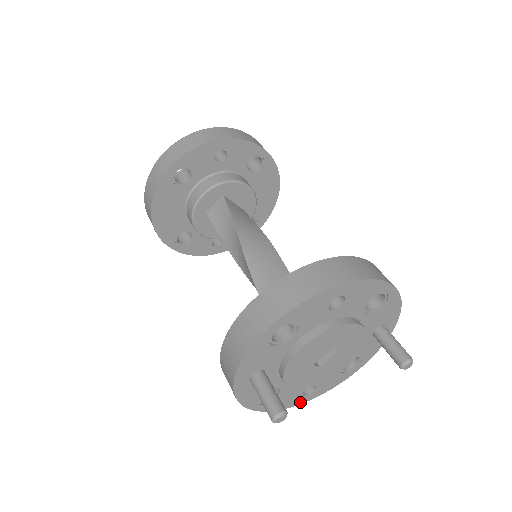
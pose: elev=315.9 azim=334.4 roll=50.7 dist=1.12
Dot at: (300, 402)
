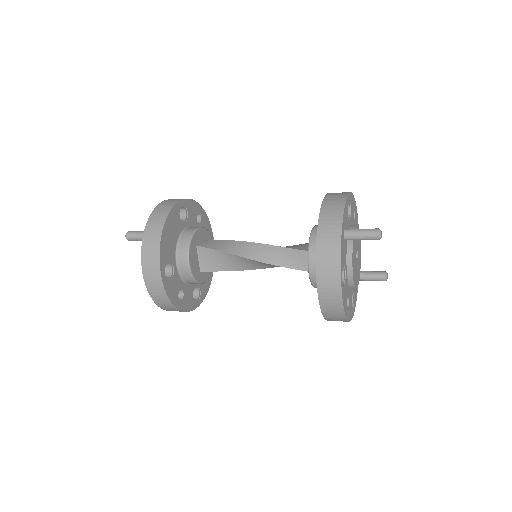
Dot at: (346, 314)
